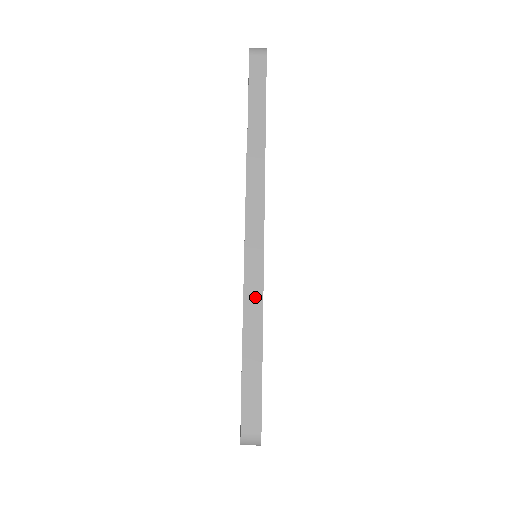
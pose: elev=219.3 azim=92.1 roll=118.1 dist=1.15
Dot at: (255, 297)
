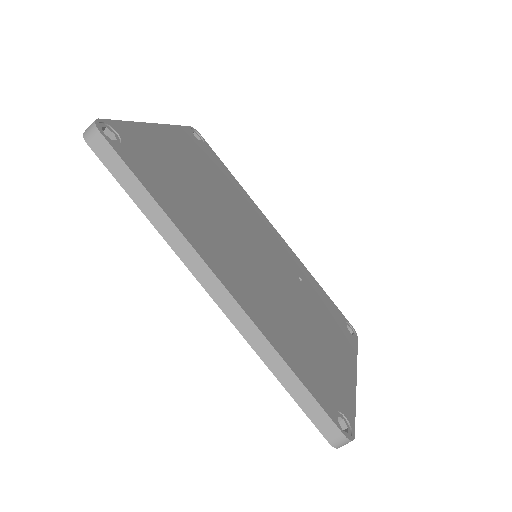
Dot at: (263, 346)
